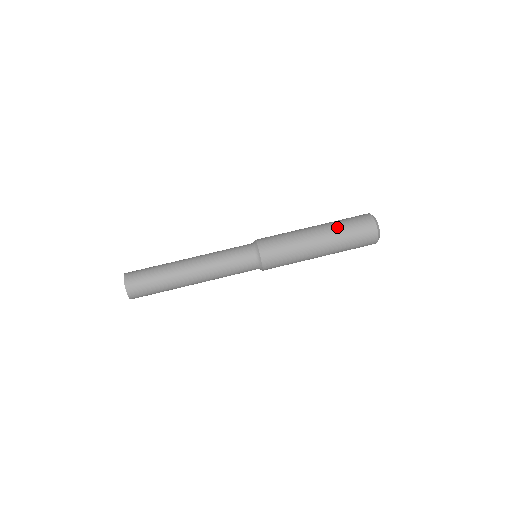
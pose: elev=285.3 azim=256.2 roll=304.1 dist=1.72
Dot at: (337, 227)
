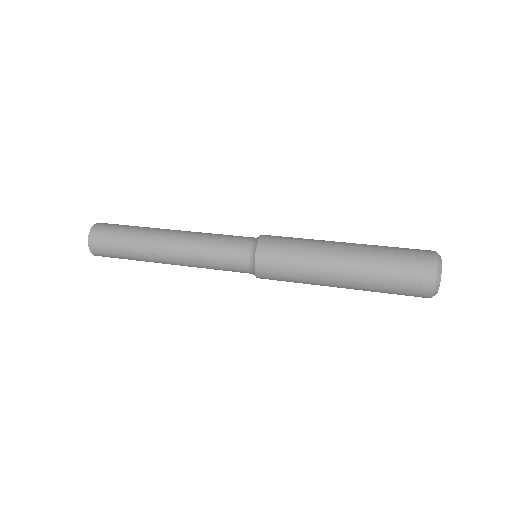
Dot at: (376, 253)
